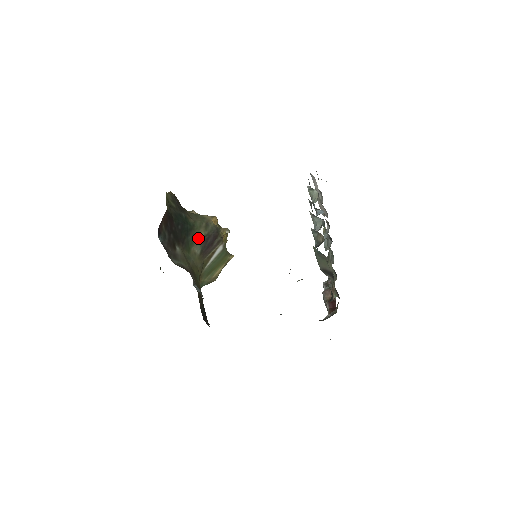
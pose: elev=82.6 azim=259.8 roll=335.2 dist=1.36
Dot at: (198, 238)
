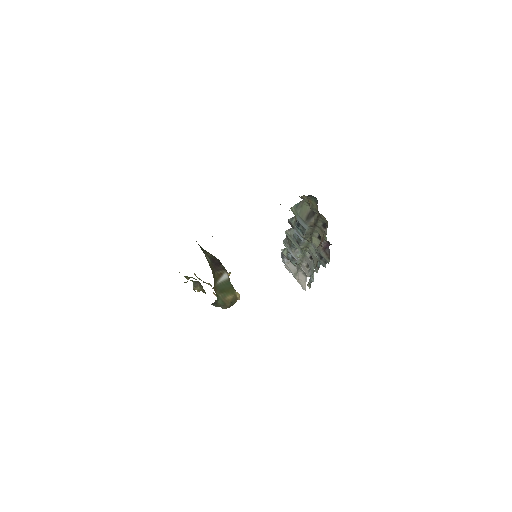
Dot at: (206, 253)
